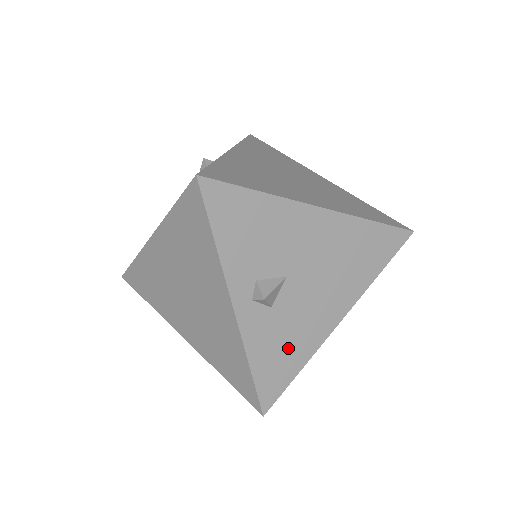
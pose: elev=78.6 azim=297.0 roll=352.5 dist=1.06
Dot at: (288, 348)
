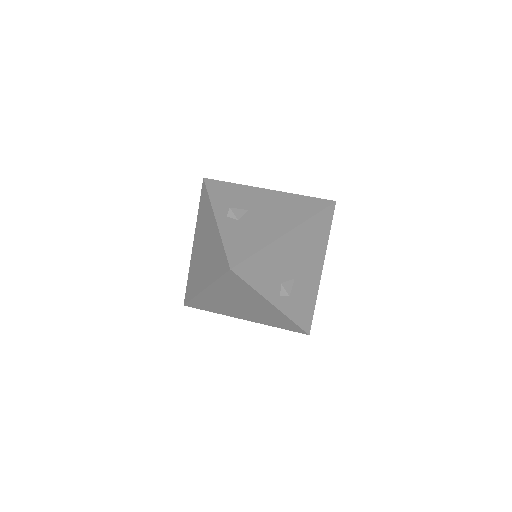
Dot at: (249, 239)
